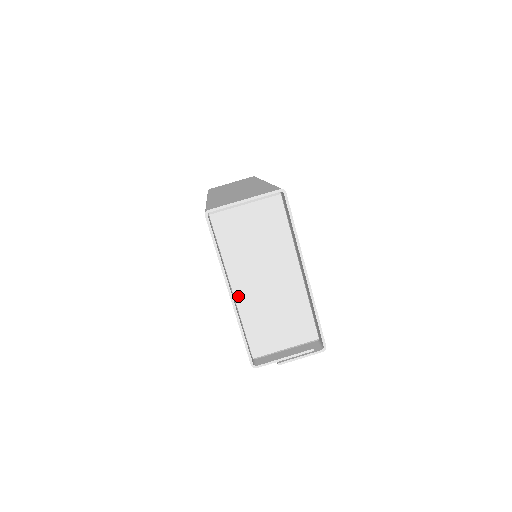
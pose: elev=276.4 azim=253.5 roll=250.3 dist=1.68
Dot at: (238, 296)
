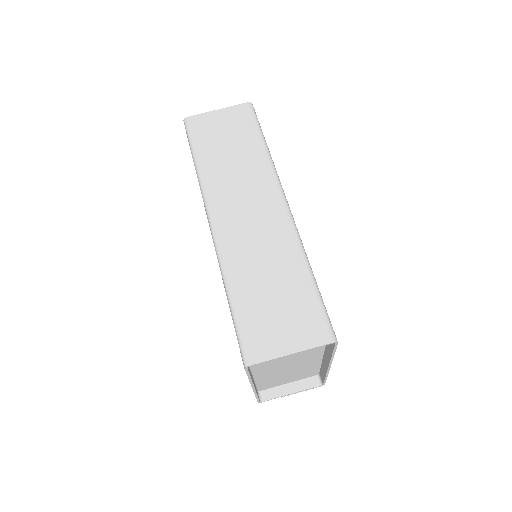
Dot at: (257, 377)
